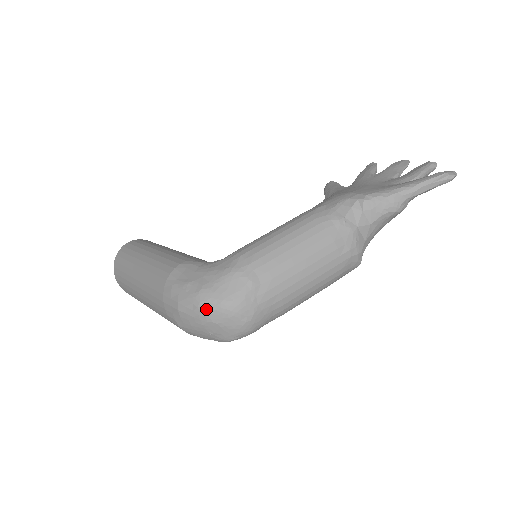
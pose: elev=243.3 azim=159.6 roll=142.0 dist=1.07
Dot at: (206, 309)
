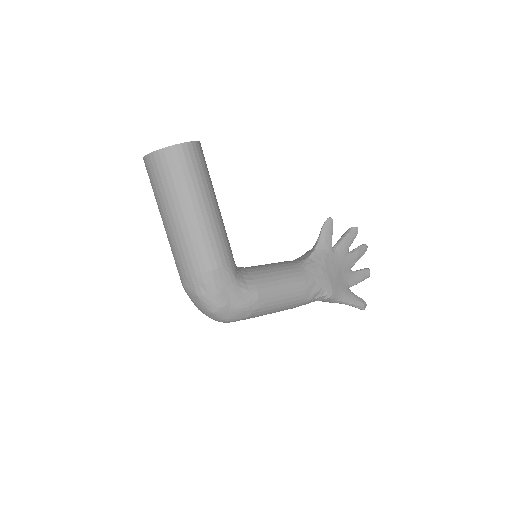
Dot at: (215, 315)
